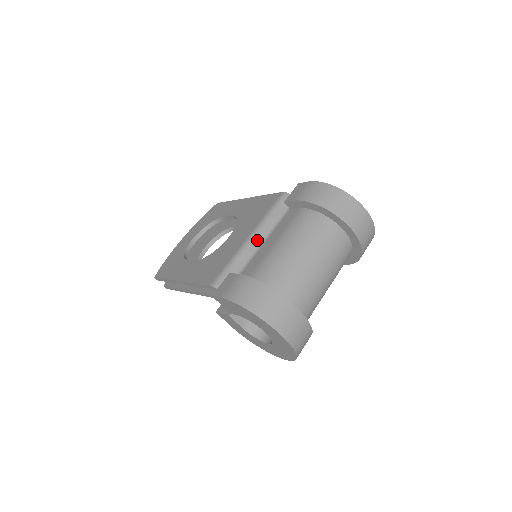
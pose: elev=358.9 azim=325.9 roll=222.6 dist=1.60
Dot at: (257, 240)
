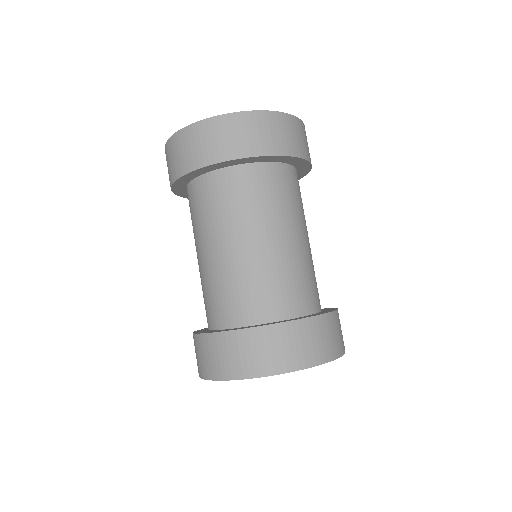
Dot at: occluded
